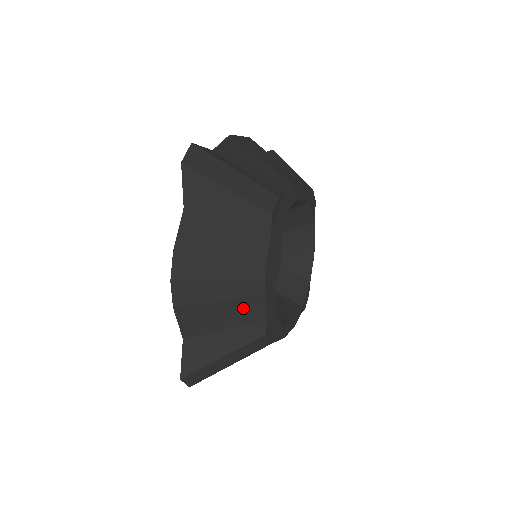
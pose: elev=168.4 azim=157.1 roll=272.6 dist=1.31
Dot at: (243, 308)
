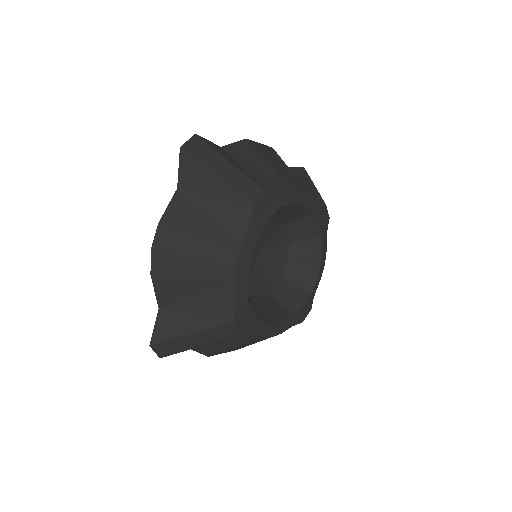
Dot at: (214, 290)
